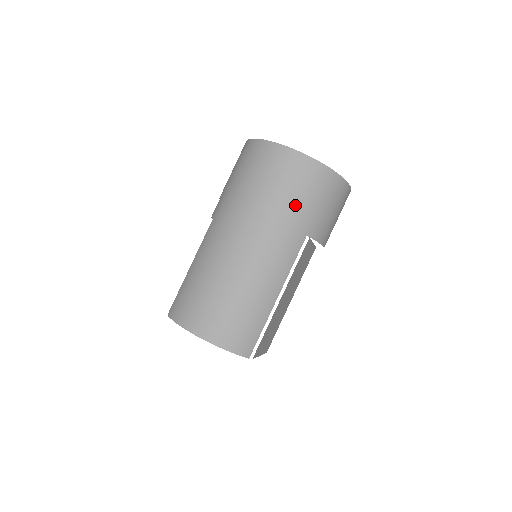
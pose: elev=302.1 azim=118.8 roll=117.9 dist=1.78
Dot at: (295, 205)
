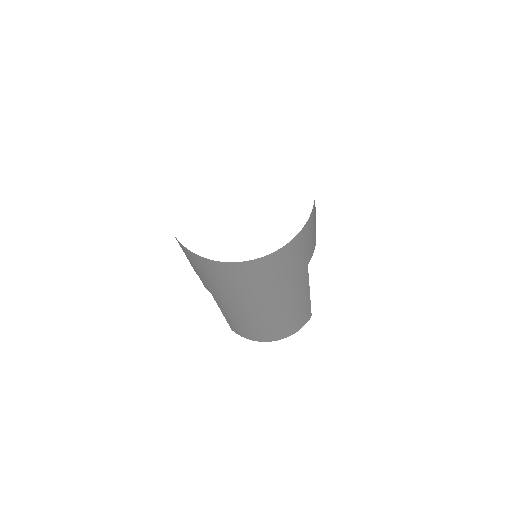
Dot at: (287, 274)
